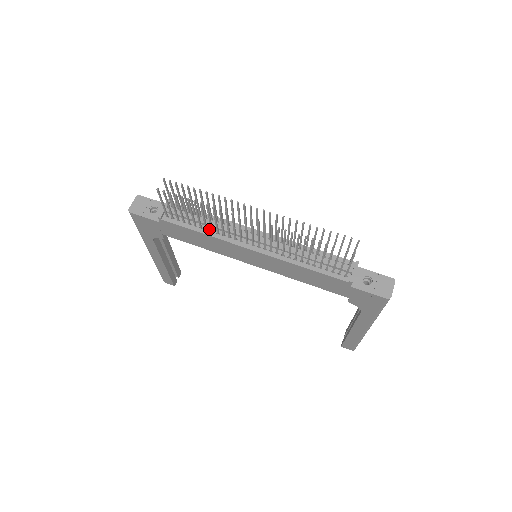
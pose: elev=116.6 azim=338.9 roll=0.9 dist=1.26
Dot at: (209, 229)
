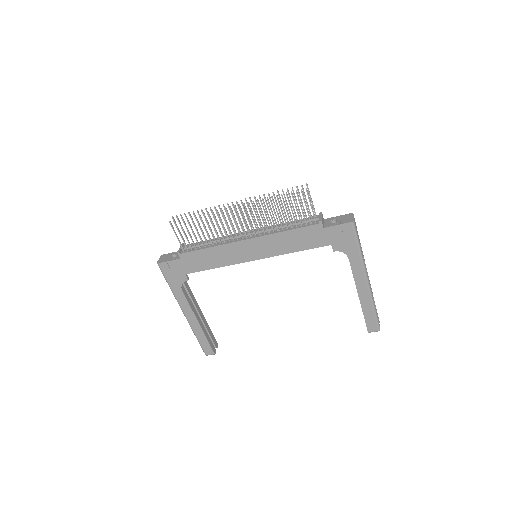
Dot at: (214, 244)
